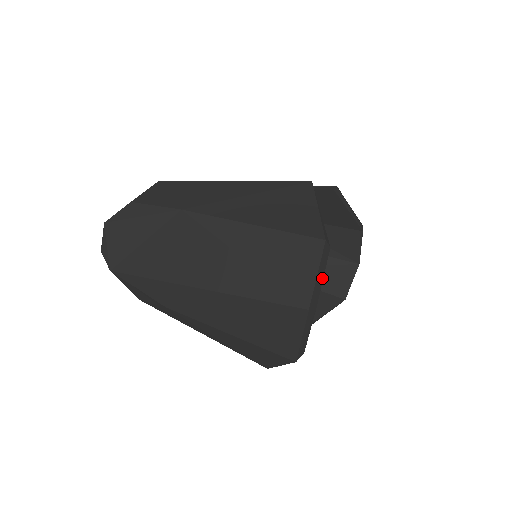
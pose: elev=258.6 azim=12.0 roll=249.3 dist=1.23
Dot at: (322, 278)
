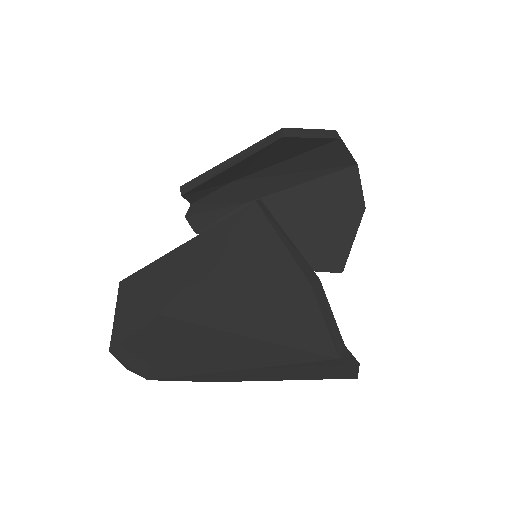
Dot at: (332, 315)
